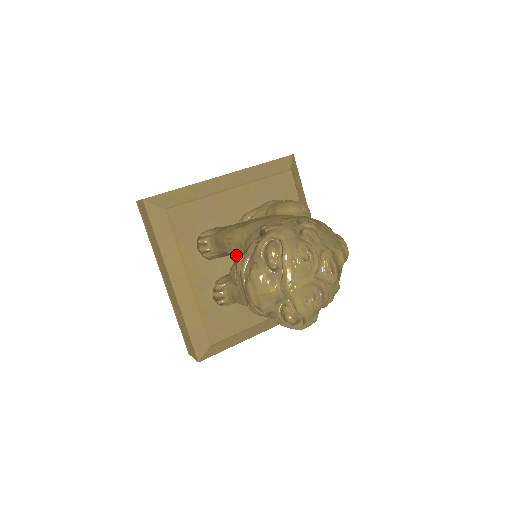
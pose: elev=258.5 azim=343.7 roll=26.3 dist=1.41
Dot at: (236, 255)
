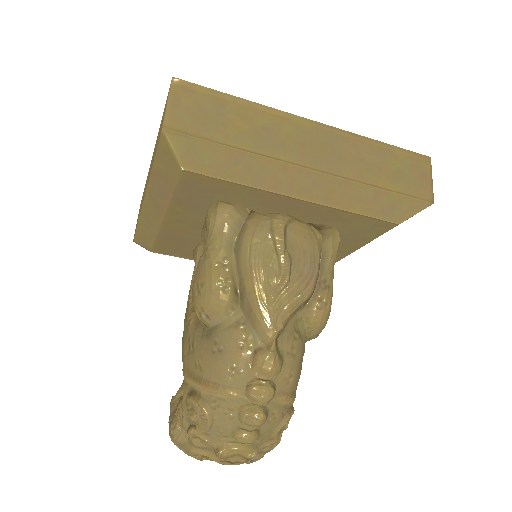
Dot at: occluded
